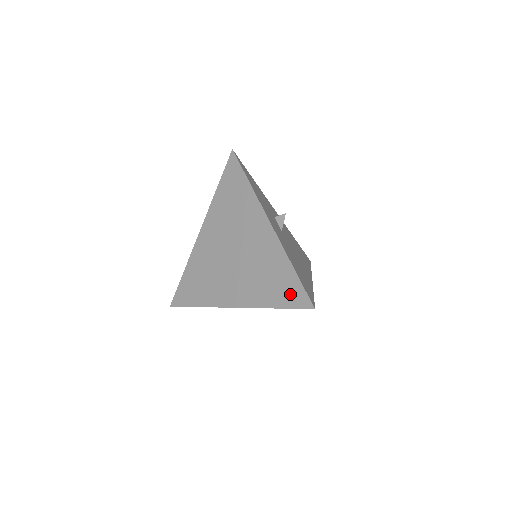
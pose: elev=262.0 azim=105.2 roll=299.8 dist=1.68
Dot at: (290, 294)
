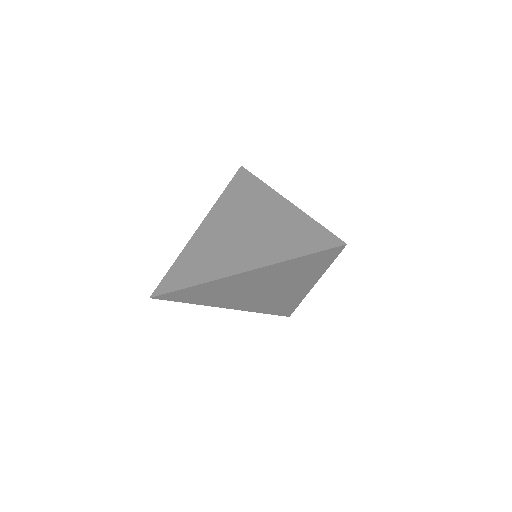
Dot at: (315, 241)
